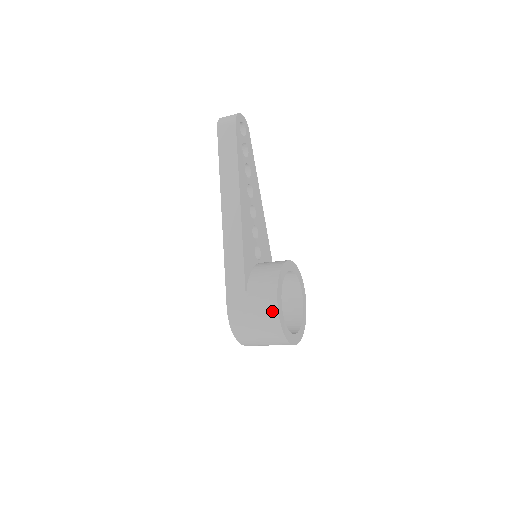
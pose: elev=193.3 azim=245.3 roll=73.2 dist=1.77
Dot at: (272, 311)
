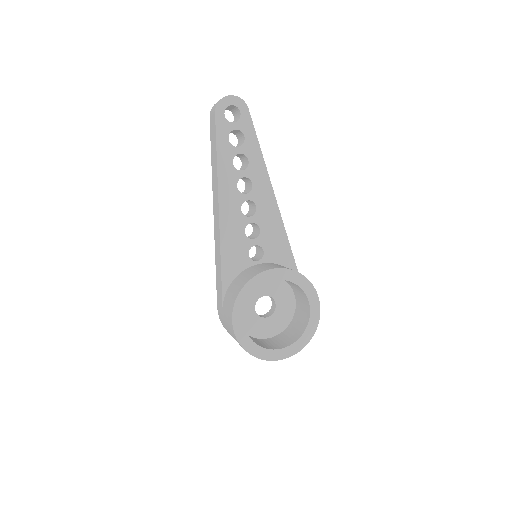
Dot at: (231, 326)
